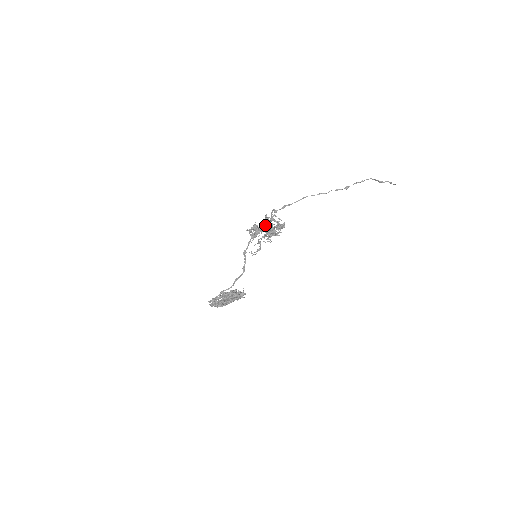
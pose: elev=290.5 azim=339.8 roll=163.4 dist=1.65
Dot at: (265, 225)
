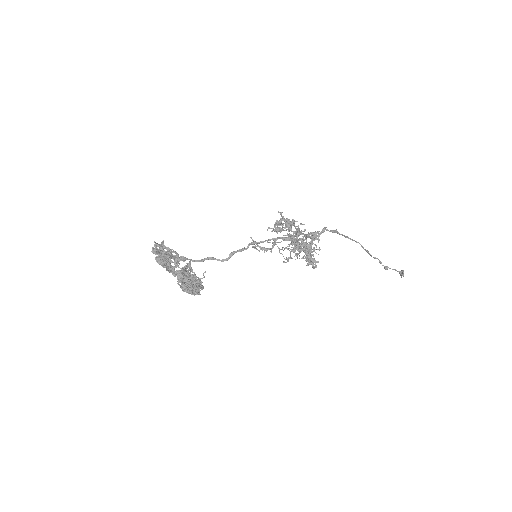
Dot at: (304, 246)
